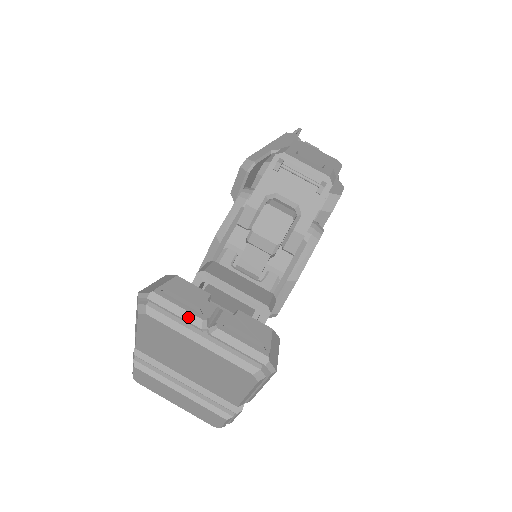
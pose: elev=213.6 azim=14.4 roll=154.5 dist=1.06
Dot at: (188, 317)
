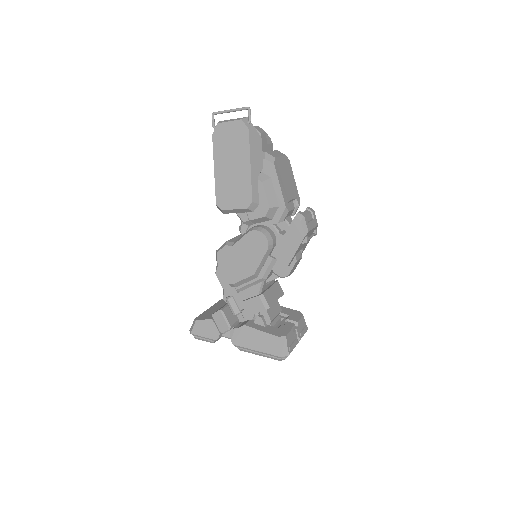
Dot at: occluded
